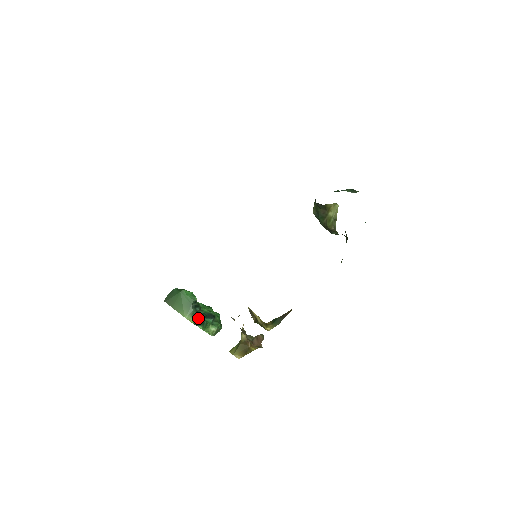
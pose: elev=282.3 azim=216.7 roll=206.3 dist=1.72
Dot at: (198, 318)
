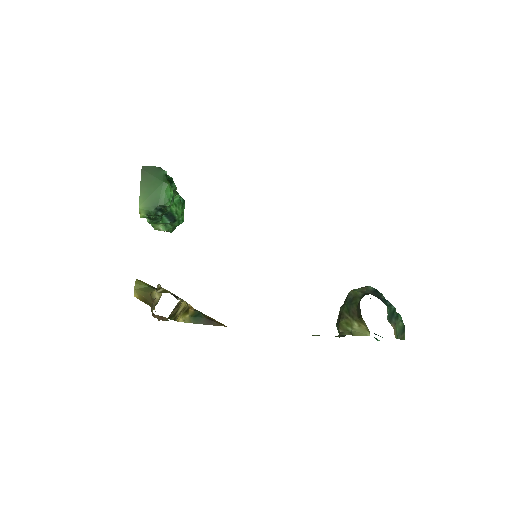
Dot at: (153, 216)
